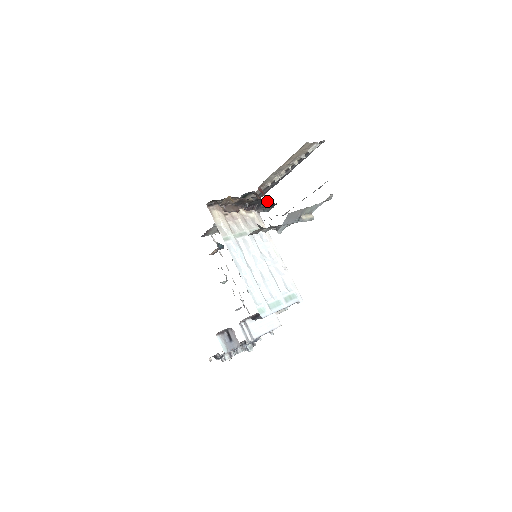
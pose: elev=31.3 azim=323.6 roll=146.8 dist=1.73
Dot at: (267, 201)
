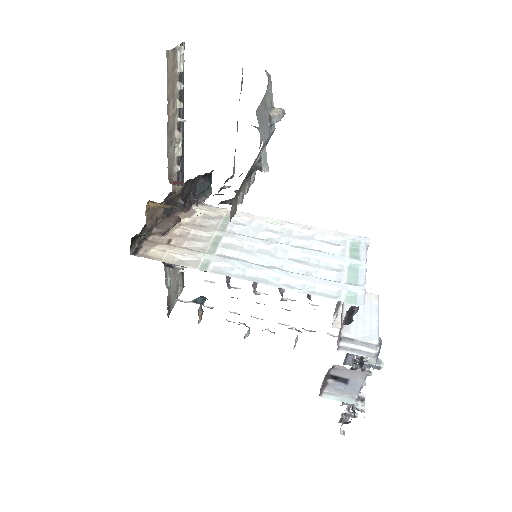
Dot at: (198, 178)
